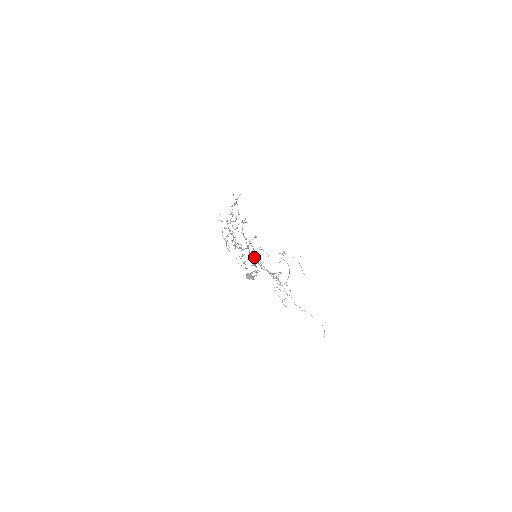
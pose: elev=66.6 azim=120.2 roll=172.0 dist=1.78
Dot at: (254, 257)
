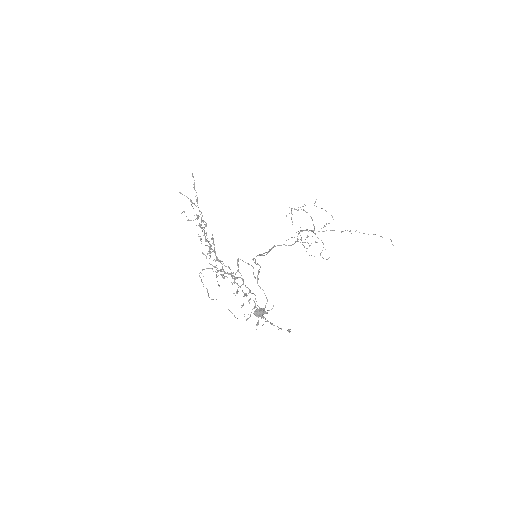
Dot at: occluded
